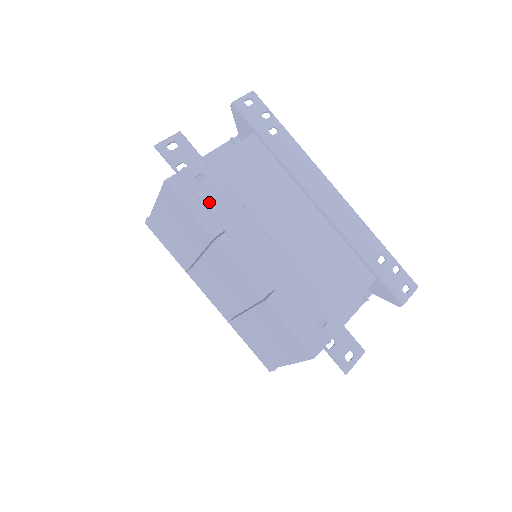
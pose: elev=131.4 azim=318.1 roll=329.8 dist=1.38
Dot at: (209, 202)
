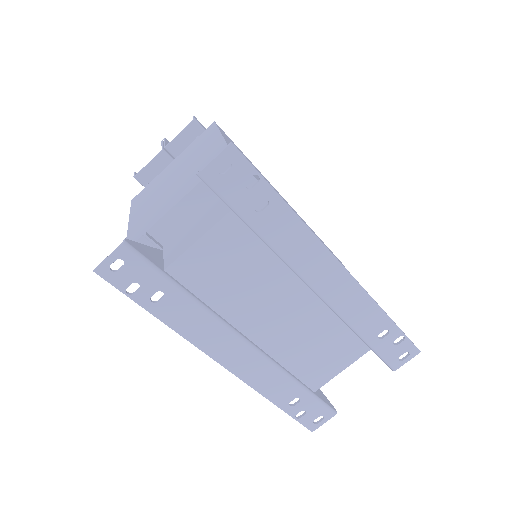
Dot at: (171, 321)
